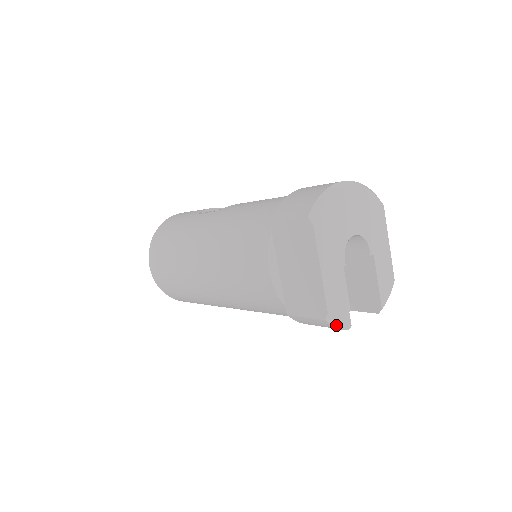
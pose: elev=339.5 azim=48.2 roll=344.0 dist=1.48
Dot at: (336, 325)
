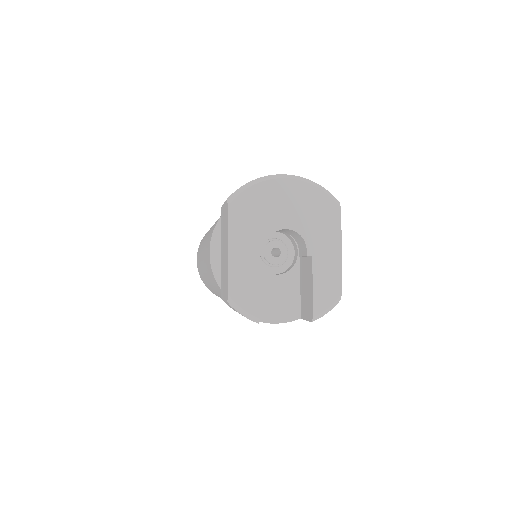
Dot at: (240, 311)
